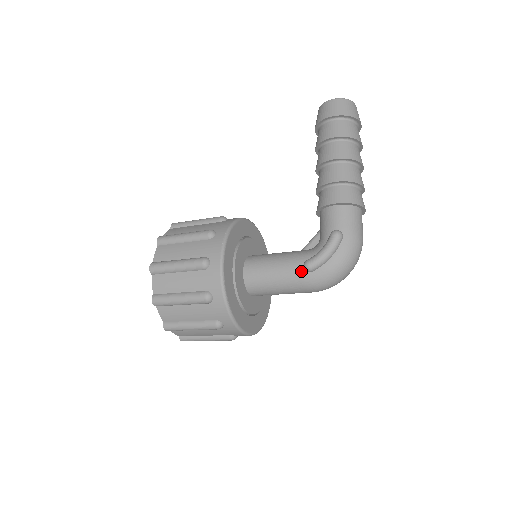
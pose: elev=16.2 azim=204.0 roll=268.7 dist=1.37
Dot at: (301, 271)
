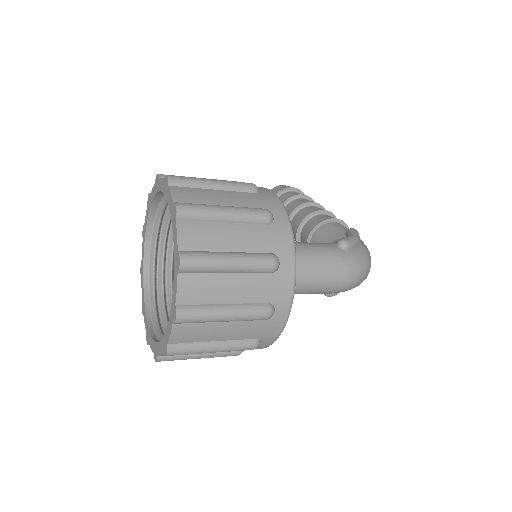
Dot at: (336, 248)
